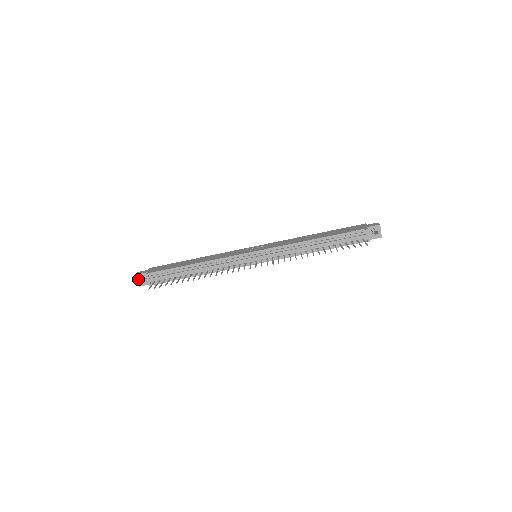
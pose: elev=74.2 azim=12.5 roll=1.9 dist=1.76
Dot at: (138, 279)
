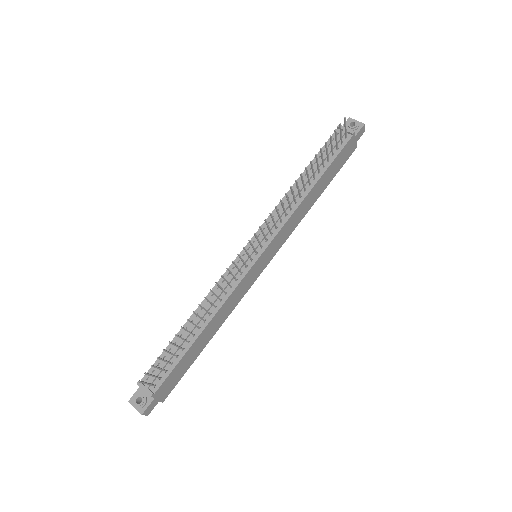
Dot at: (134, 403)
